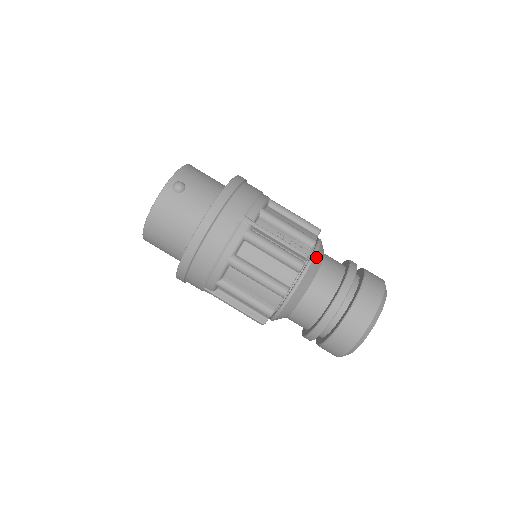
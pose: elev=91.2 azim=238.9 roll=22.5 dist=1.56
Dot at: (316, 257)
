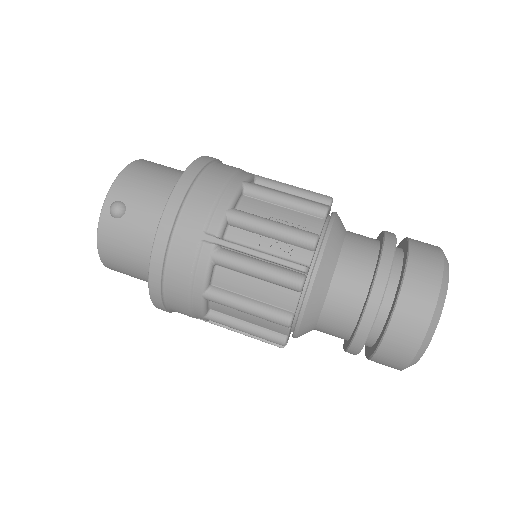
Dot at: (324, 258)
